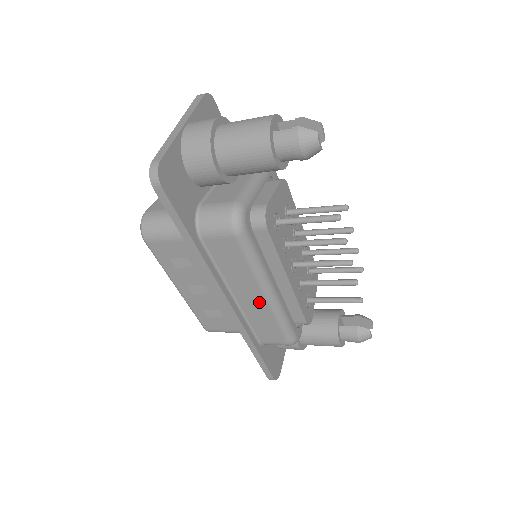
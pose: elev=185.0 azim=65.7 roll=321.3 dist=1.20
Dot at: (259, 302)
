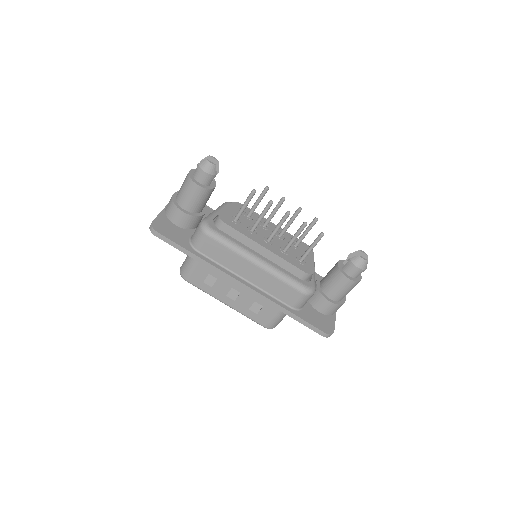
Dot at: (258, 272)
